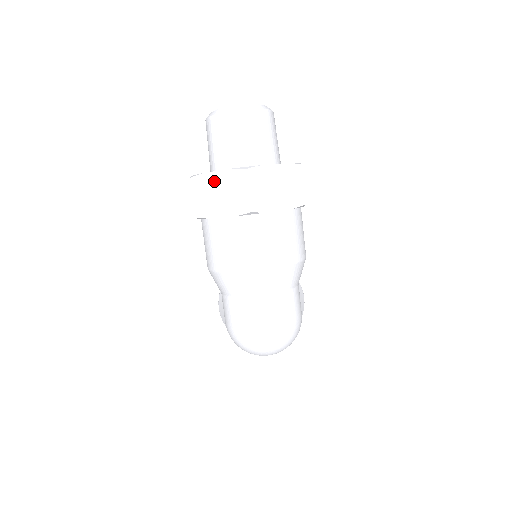
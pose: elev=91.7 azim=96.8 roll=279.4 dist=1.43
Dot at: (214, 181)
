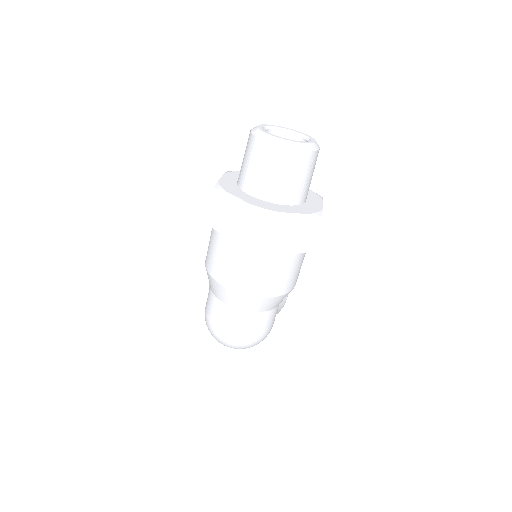
Dot at: (233, 205)
